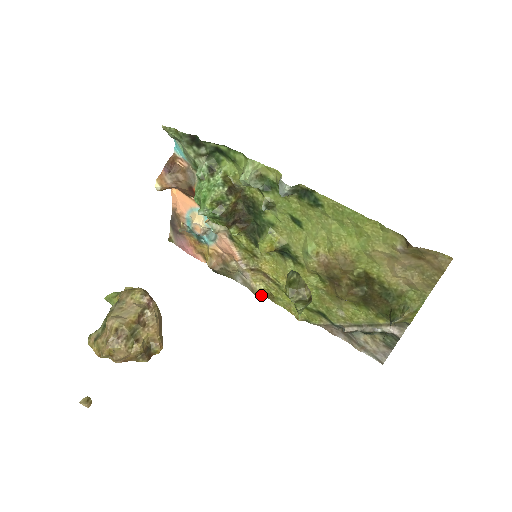
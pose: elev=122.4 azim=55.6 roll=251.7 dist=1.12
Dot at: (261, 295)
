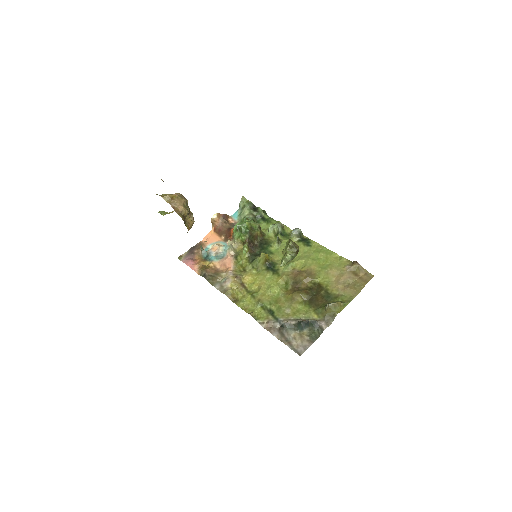
Dot at: (230, 296)
